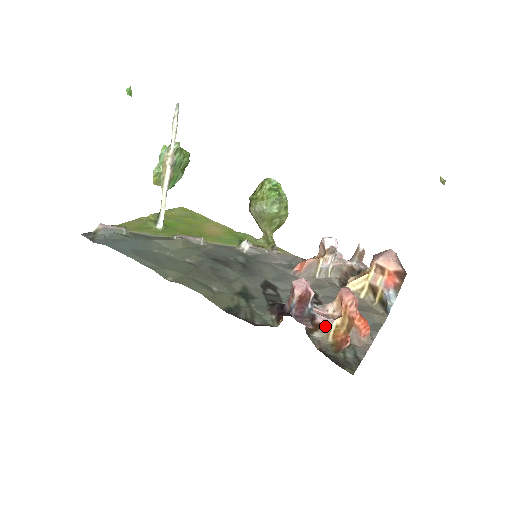
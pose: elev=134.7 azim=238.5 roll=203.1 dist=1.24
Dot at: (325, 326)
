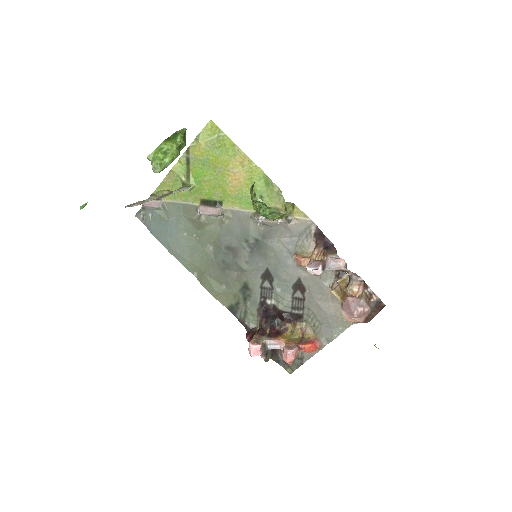
Dot at: (281, 347)
